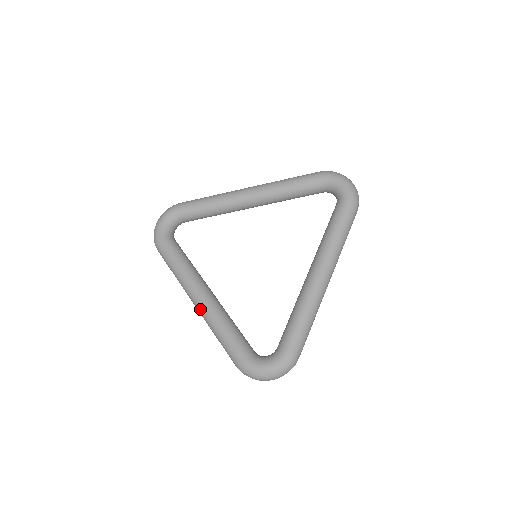
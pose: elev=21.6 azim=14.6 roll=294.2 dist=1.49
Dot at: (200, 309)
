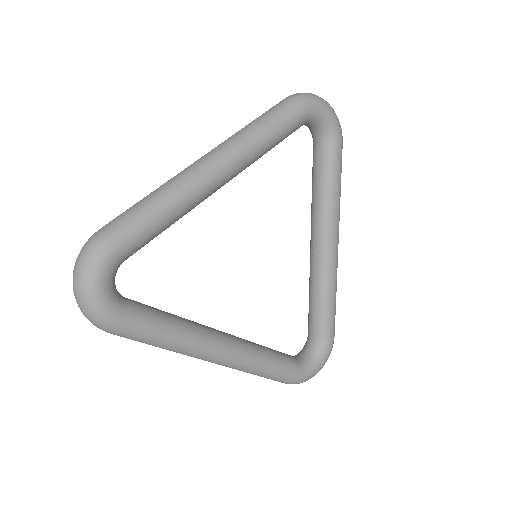
Dot at: (231, 365)
